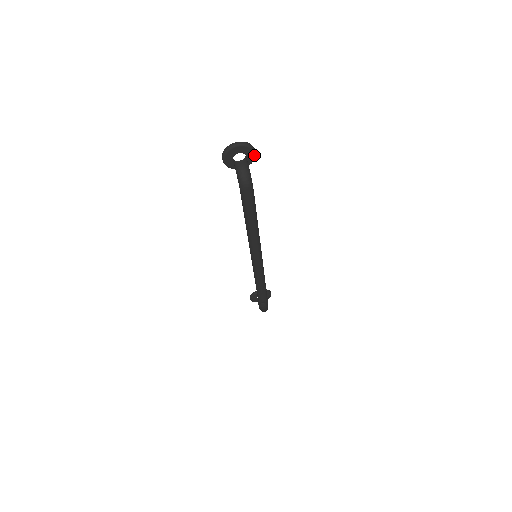
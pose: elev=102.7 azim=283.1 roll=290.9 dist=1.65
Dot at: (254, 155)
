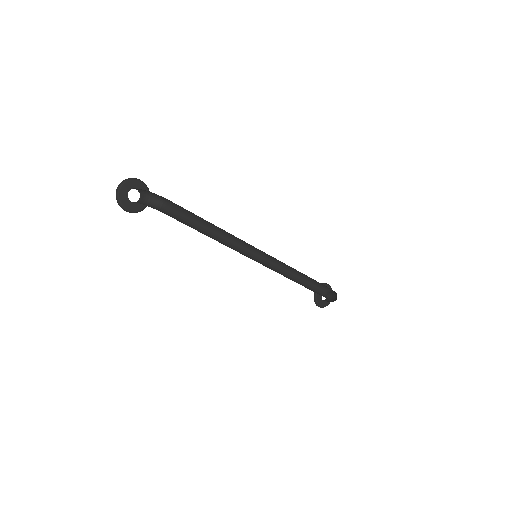
Dot at: (141, 182)
